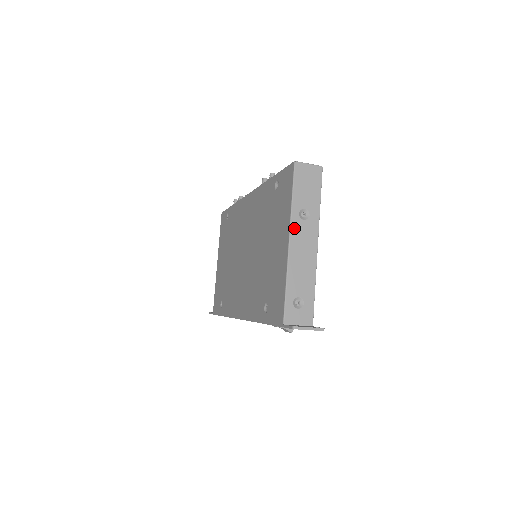
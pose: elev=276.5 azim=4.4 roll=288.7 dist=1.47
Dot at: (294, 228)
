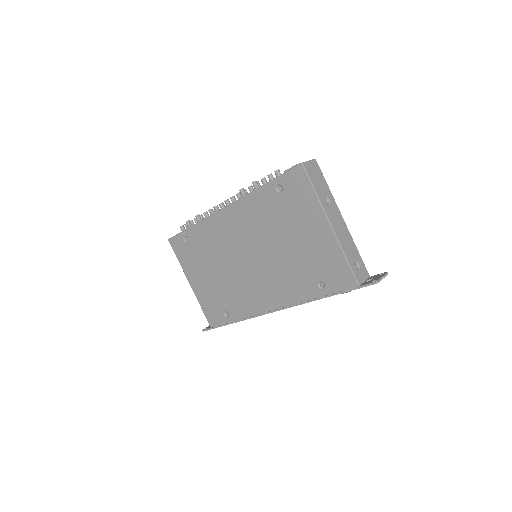
Dot at: (328, 214)
